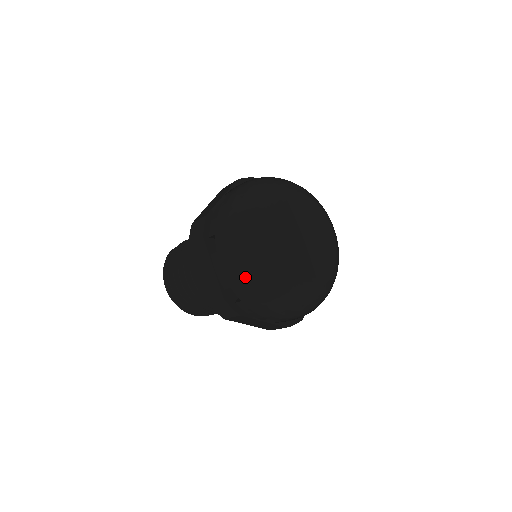
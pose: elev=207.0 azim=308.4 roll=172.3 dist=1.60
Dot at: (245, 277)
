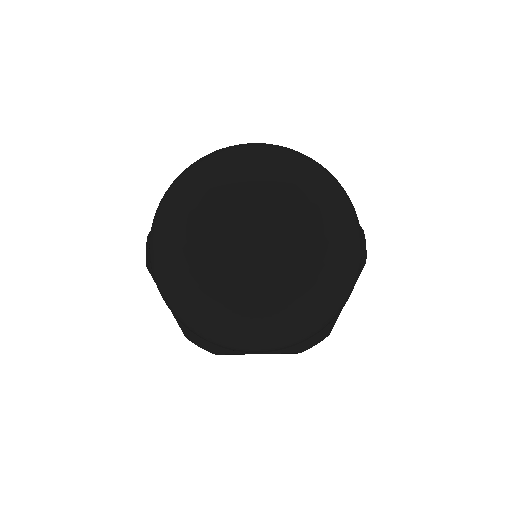
Dot at: (180, 312)
